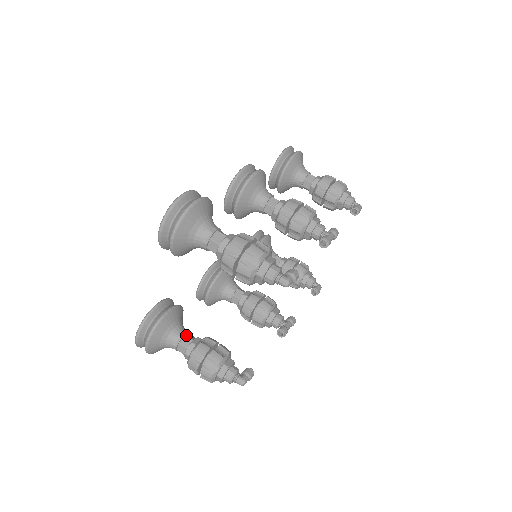
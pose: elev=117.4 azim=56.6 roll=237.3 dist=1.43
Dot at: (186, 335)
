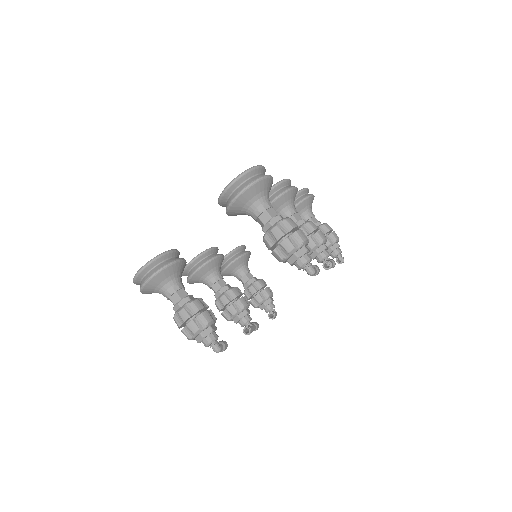
Dot at: occluded
